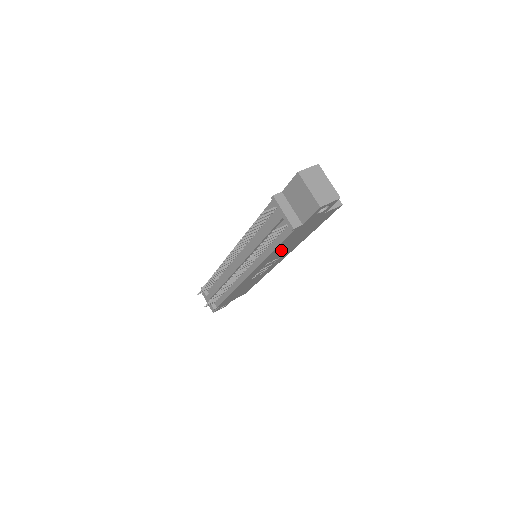
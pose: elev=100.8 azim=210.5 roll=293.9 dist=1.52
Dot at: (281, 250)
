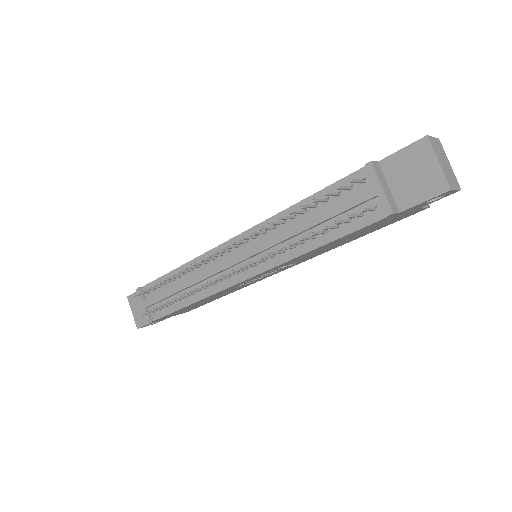
Dot at: (318, 250)
